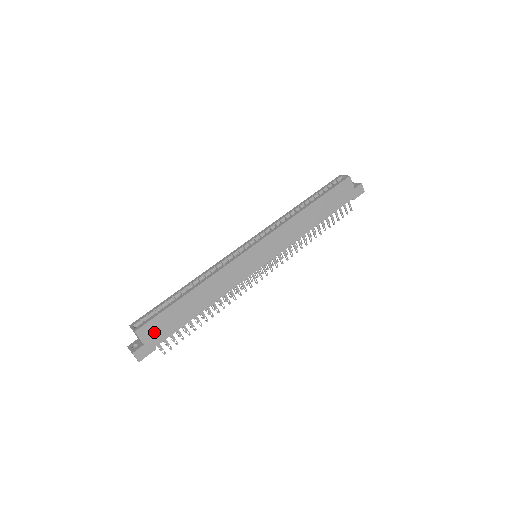
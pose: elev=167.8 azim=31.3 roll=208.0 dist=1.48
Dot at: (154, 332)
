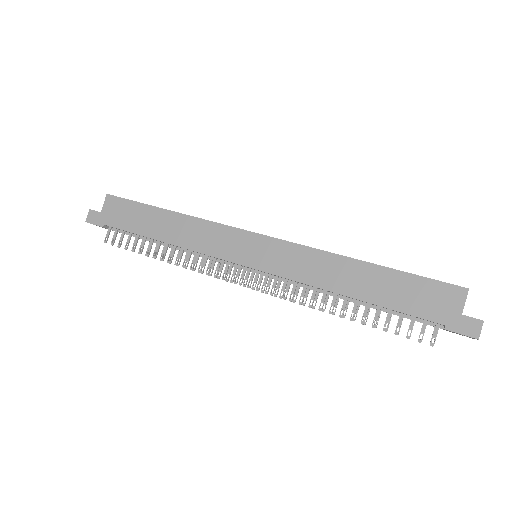
Dot at: (115, 211)
